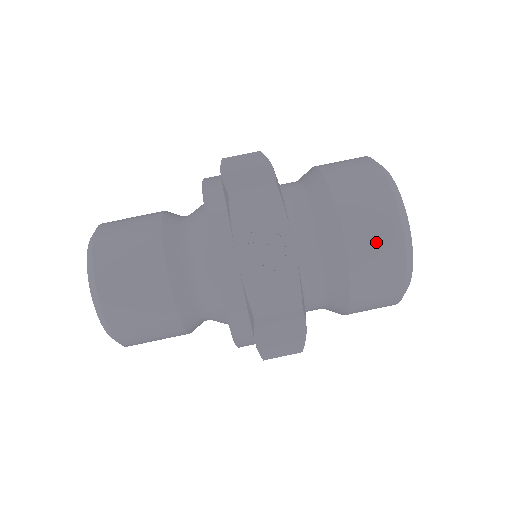
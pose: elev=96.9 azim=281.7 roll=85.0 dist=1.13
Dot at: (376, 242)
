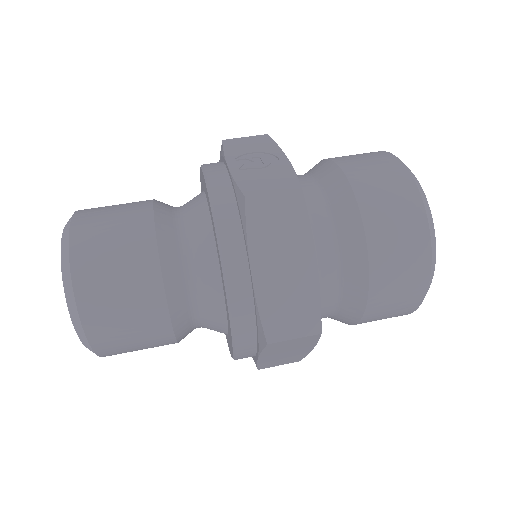
Dot at: (376, 169)
